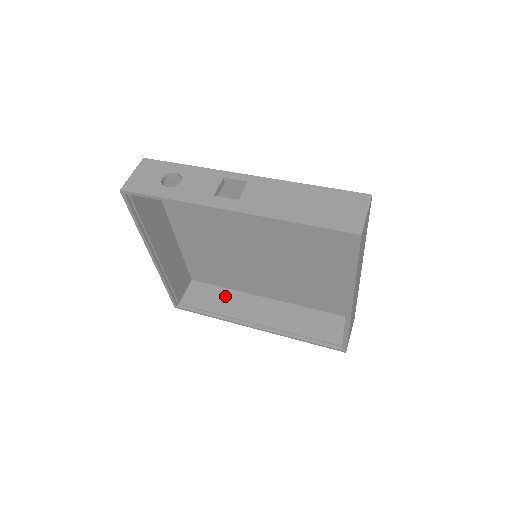
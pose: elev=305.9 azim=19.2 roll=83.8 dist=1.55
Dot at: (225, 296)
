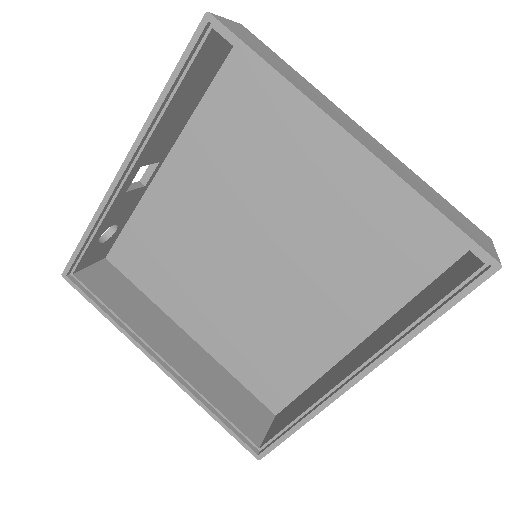
Dot at: (312, 390)
